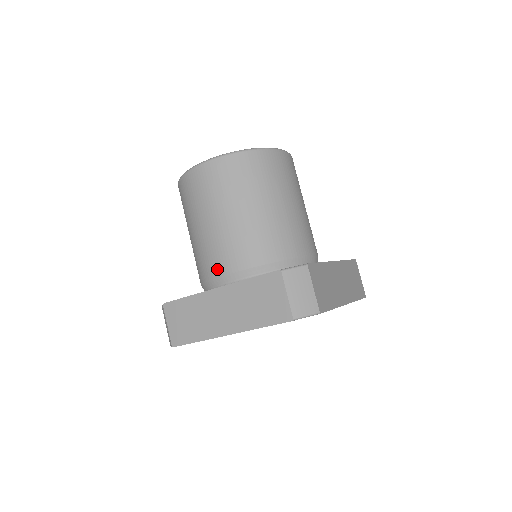
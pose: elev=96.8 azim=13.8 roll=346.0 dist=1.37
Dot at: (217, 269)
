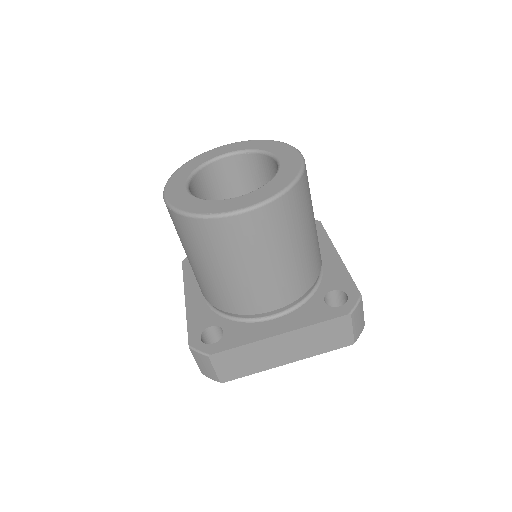
Dot at: (261, 308)
